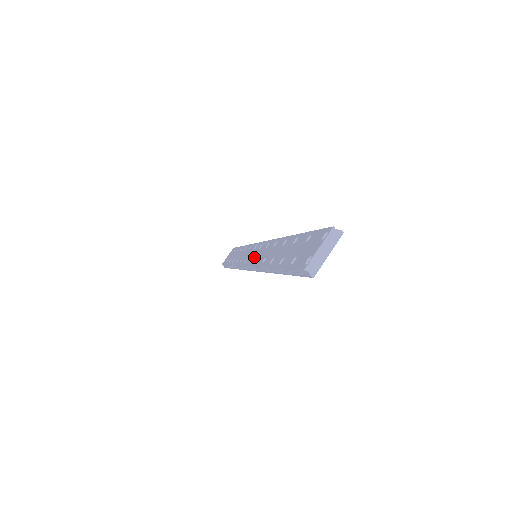
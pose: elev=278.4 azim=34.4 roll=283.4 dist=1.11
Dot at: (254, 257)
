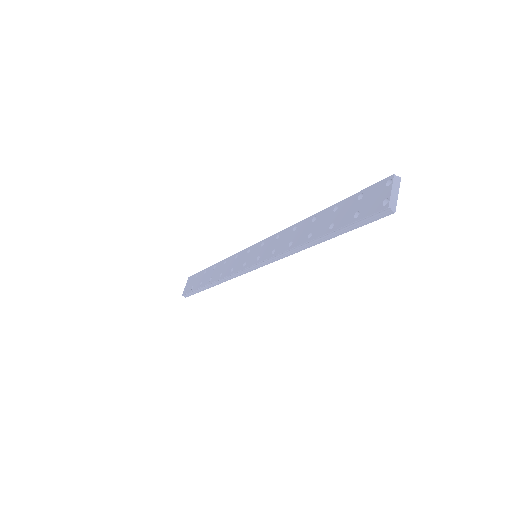
Dot at: (262, 253)
